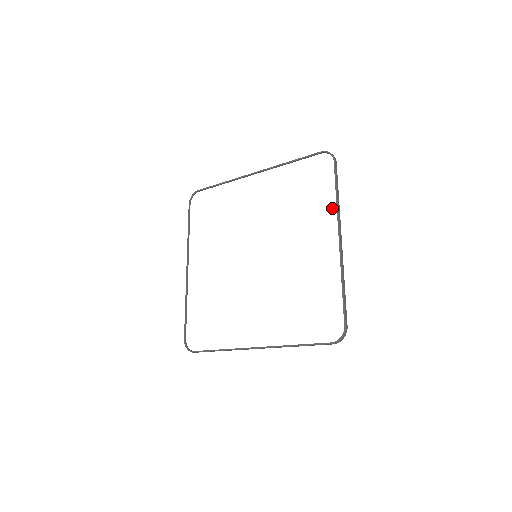
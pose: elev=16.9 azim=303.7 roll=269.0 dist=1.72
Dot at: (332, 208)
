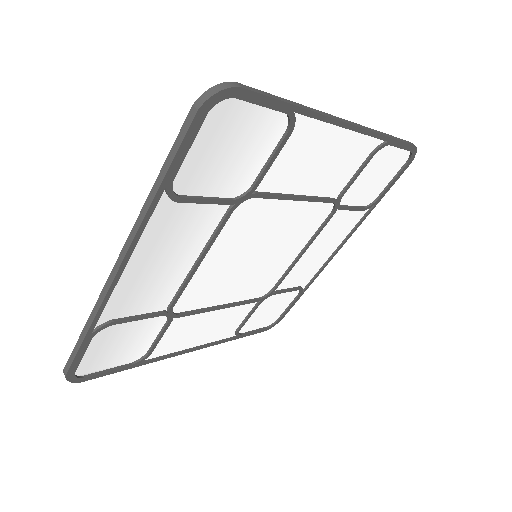
Dot at: (371, 142)
